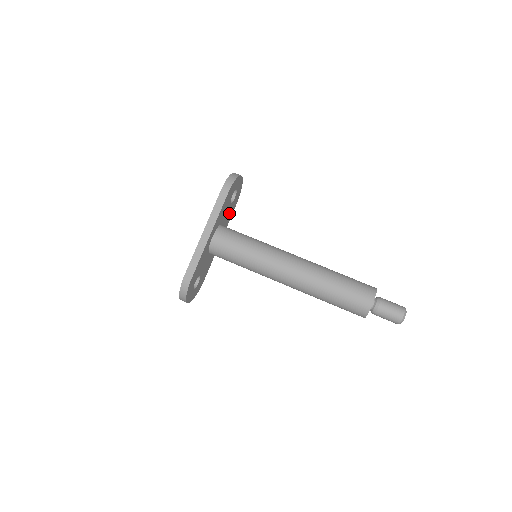
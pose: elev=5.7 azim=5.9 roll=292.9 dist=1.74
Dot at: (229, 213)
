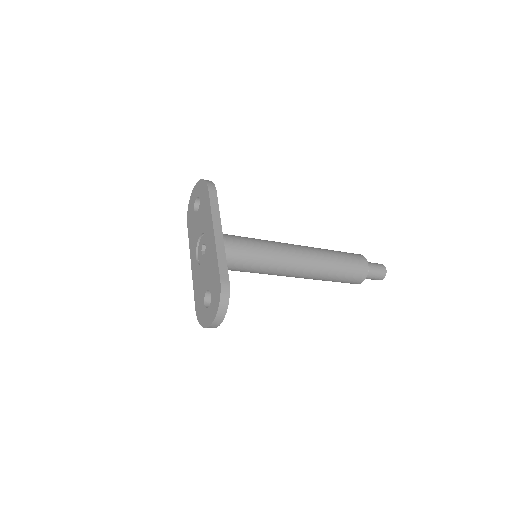
Dot at: occluded
